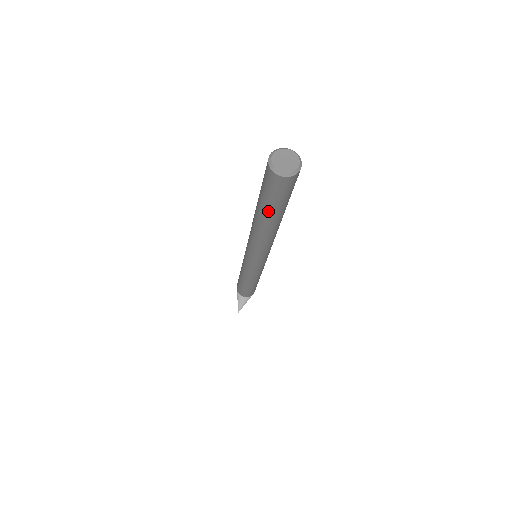
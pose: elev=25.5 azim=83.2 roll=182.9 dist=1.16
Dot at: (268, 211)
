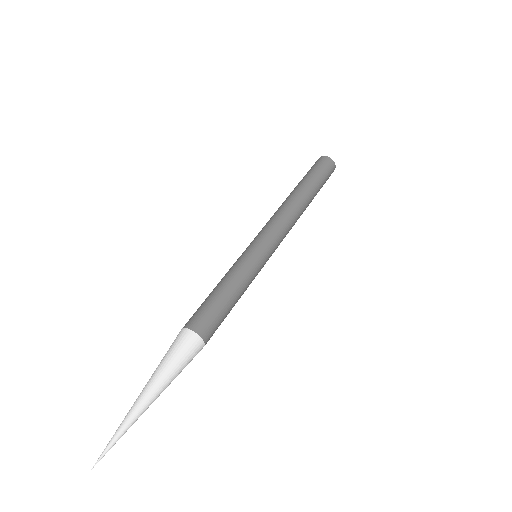
Dot at: (312, 182)
